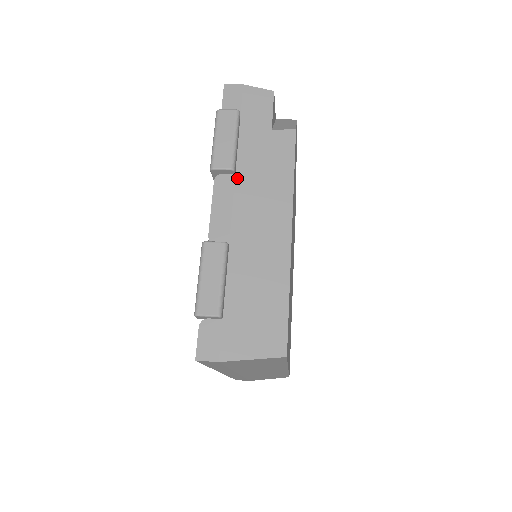
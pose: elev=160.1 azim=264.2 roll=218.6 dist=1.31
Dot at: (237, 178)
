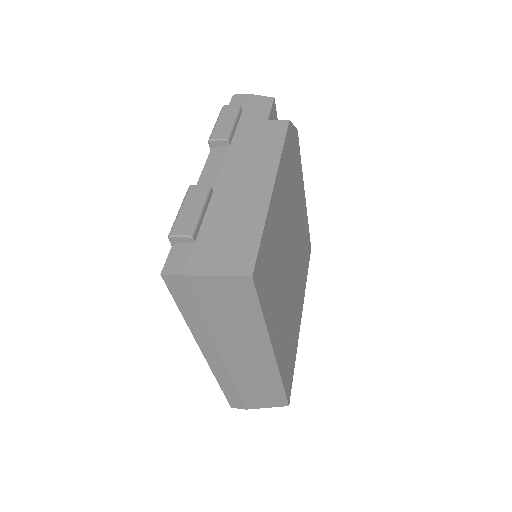
Dot at: (231, 148)
